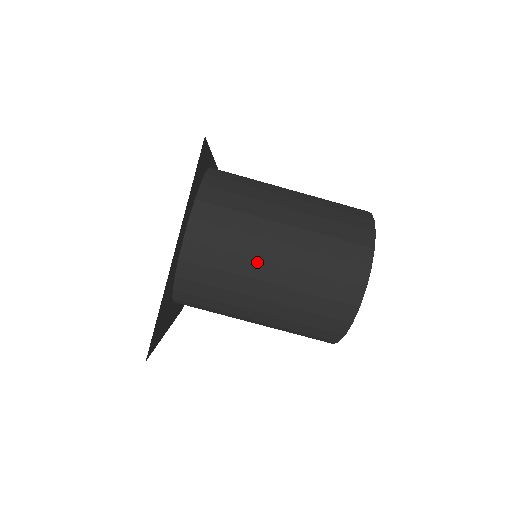
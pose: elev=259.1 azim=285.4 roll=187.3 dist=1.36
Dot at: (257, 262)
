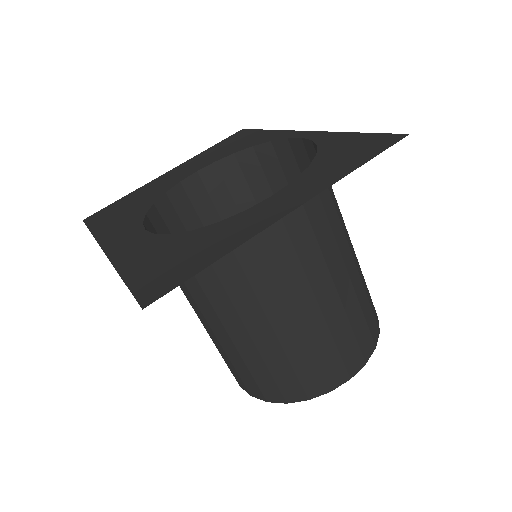
Dot at: (304, 283)
